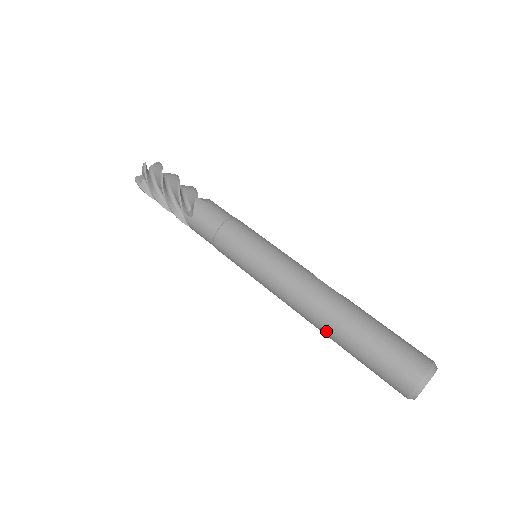
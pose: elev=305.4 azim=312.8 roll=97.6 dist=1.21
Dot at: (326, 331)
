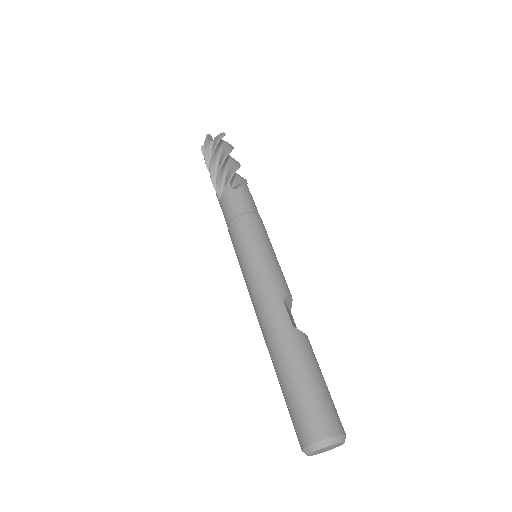
Dot at: occluded
